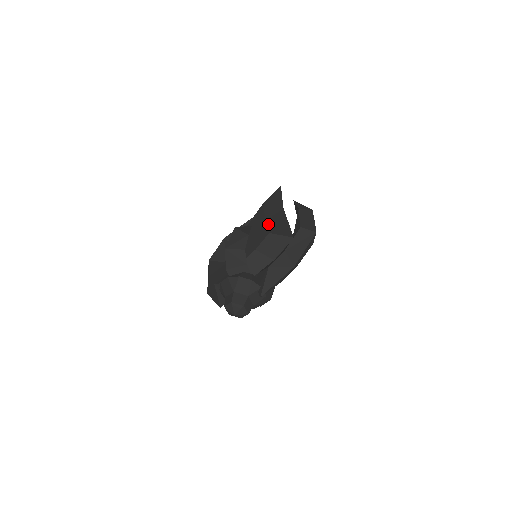
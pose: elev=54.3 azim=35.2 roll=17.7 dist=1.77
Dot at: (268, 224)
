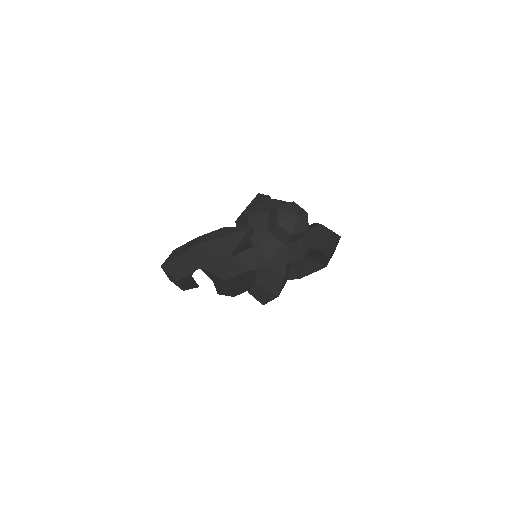
Dot at: occluded
